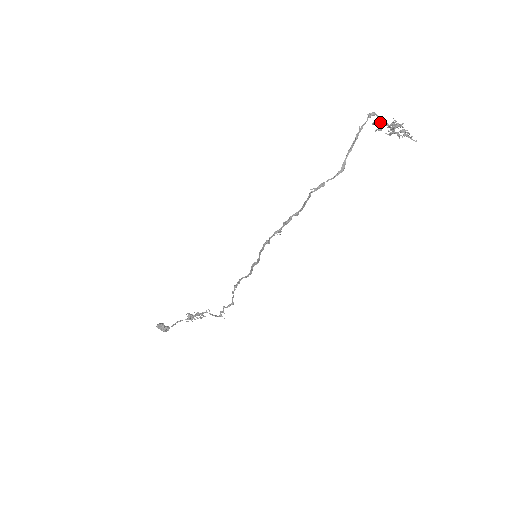
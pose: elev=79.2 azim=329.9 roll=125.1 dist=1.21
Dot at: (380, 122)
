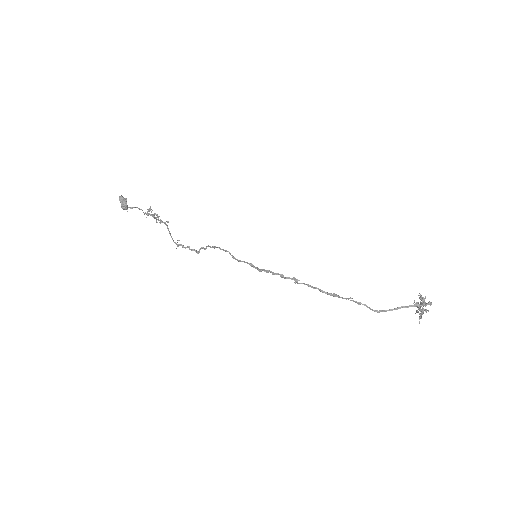
Dot at: (424, 303)
